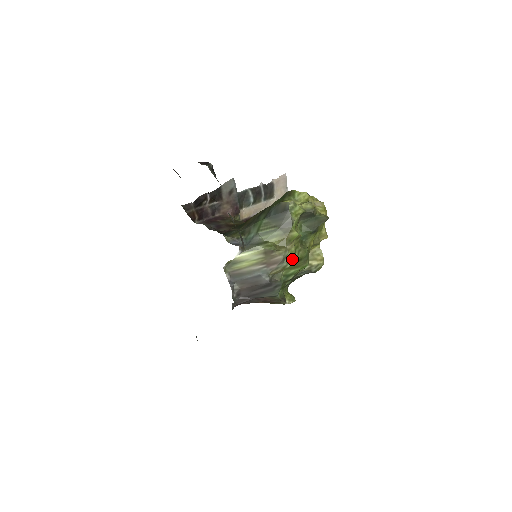
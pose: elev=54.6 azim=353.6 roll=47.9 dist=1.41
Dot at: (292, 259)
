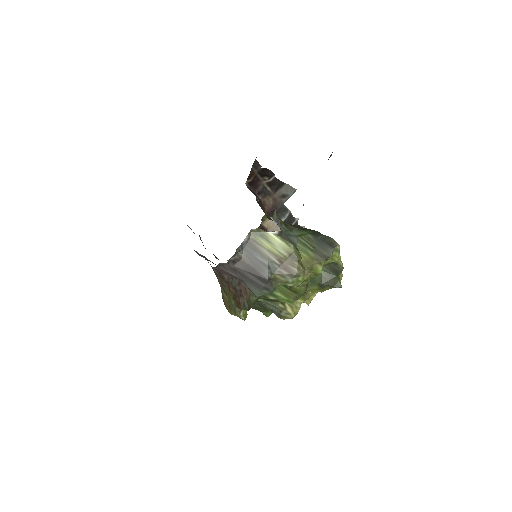
Dot at: (298, 283)
